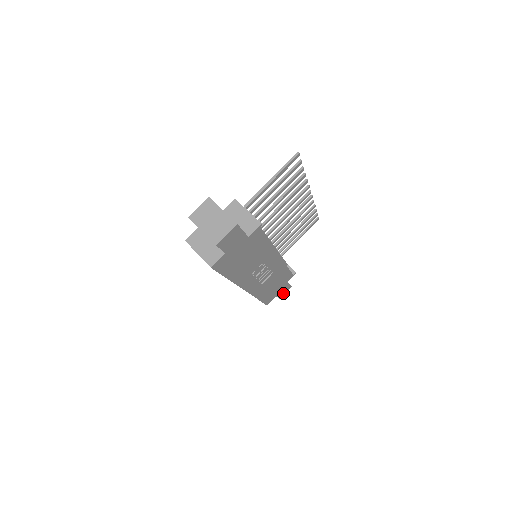
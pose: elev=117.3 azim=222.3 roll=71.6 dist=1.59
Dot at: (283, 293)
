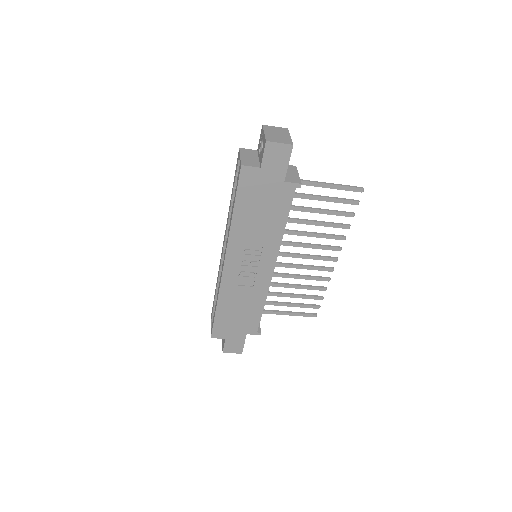
Dot at: (231, 348)
